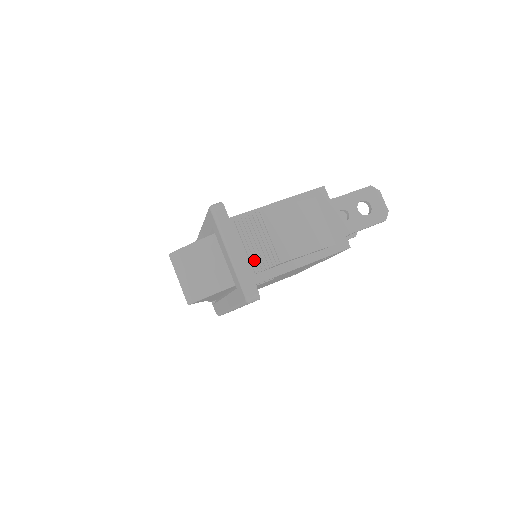
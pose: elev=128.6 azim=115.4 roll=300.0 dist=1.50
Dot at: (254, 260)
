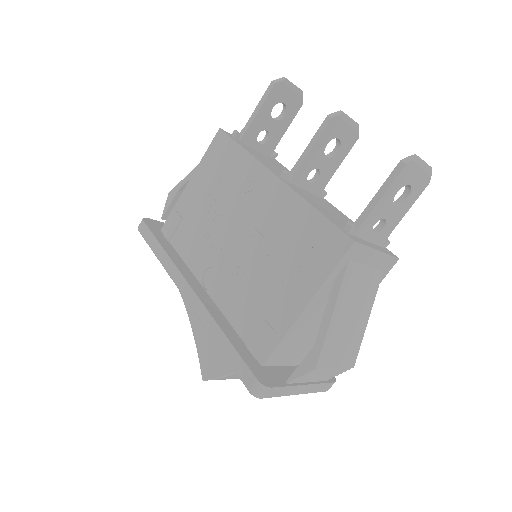
Dot at: (323, 380)
